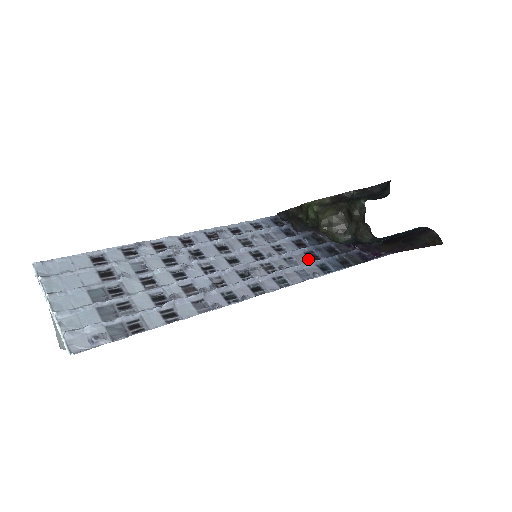
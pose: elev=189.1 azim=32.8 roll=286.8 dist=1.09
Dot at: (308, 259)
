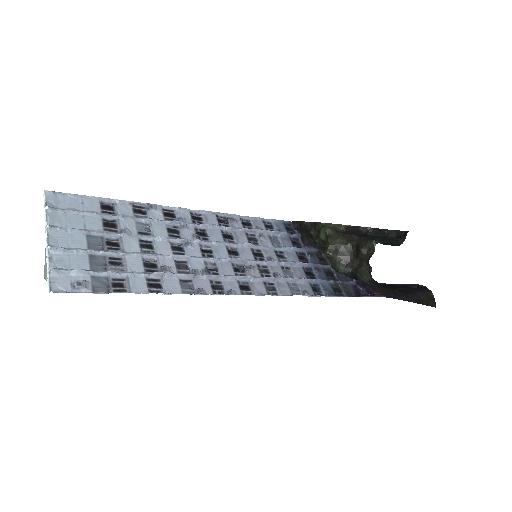
Dot at: (304, 275)
